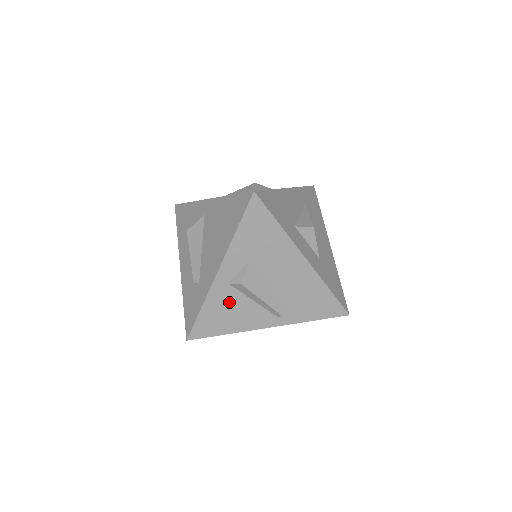
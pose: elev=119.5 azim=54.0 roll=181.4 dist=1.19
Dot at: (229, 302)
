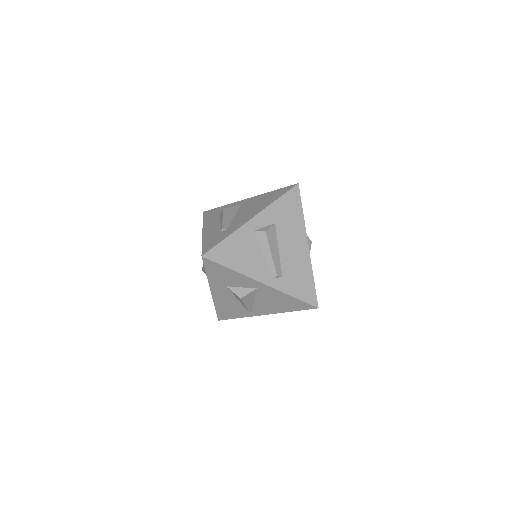
Dot at: (247, 245)
